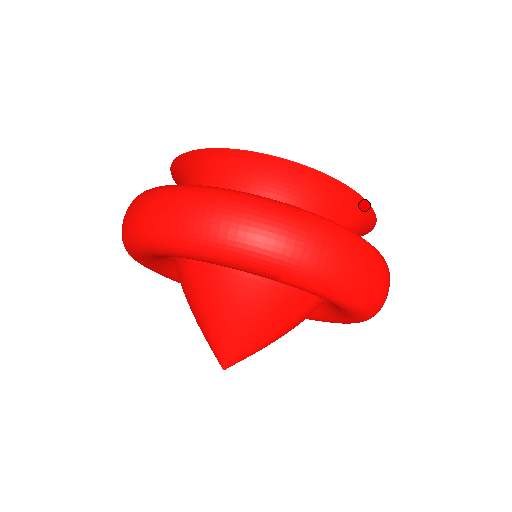
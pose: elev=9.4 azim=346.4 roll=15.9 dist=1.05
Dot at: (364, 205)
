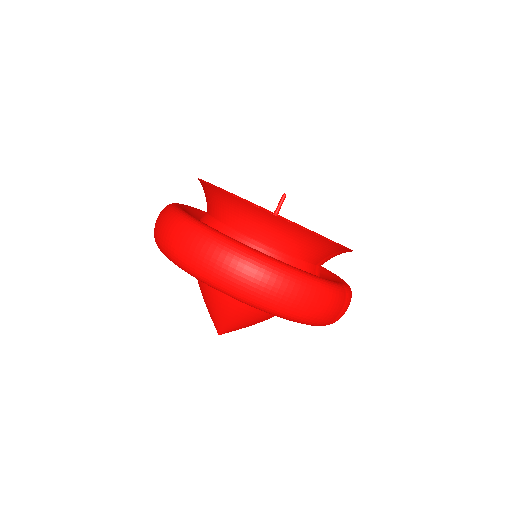
Dot at: occluded
